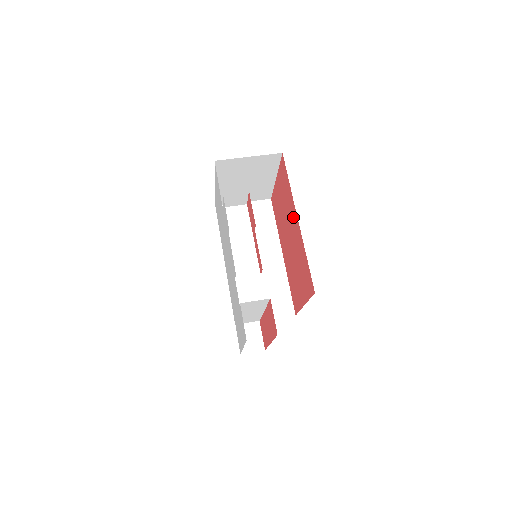
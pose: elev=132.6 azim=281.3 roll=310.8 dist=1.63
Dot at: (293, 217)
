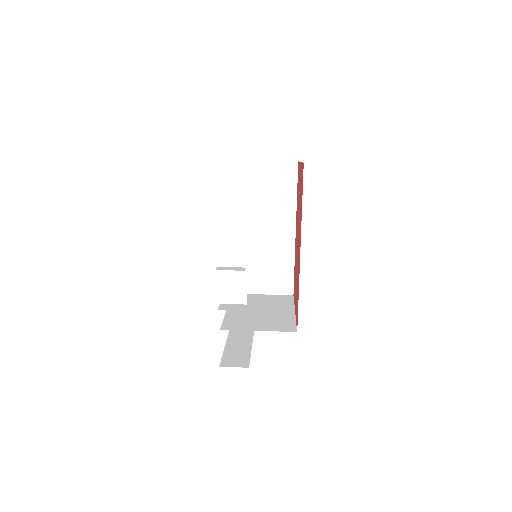
Dot at: occluded
